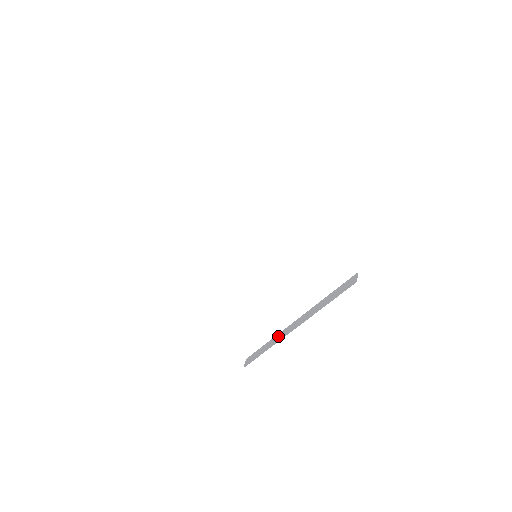
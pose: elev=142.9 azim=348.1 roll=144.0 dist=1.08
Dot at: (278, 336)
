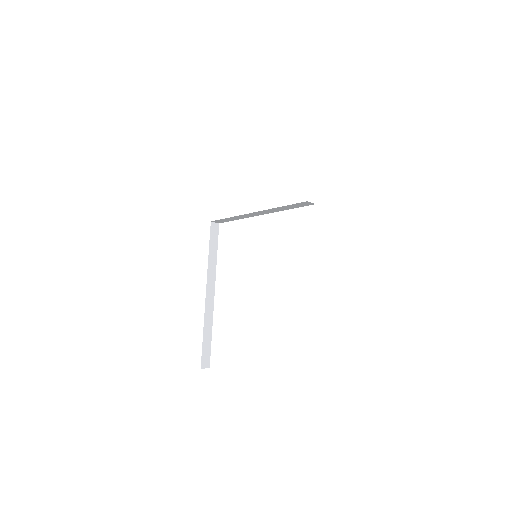
Dot at: occluded
